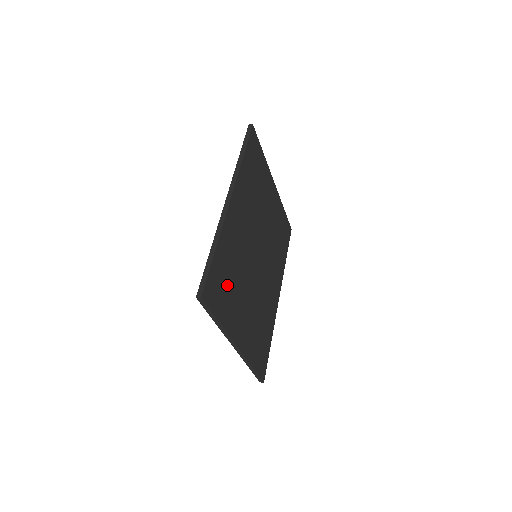
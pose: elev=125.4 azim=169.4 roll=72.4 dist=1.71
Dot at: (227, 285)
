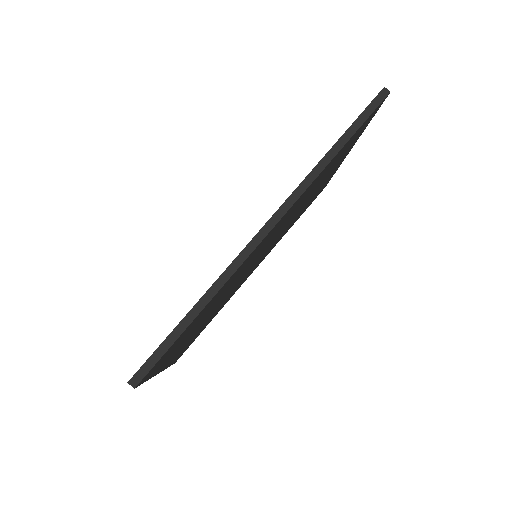
Dot at: (188, 332)
